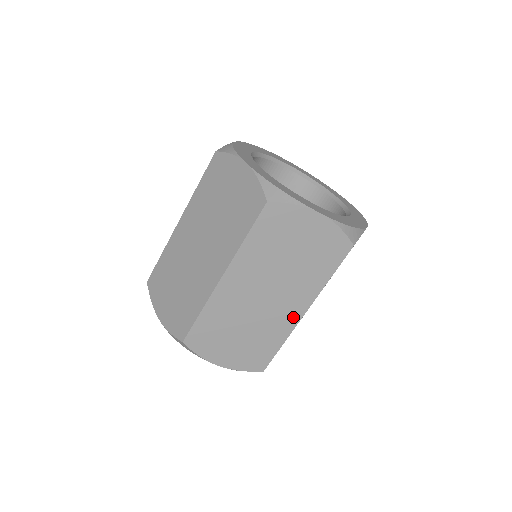
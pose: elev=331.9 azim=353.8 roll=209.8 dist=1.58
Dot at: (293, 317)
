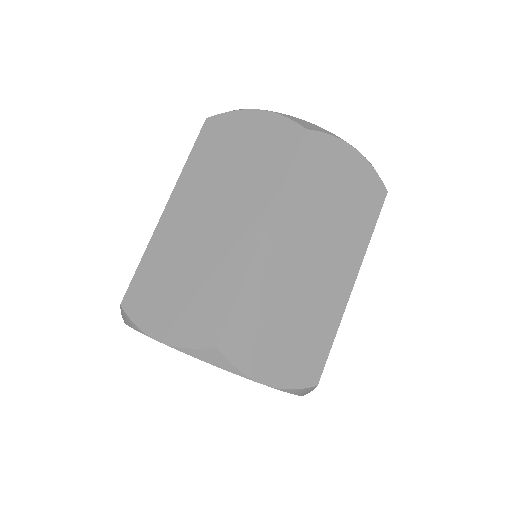
Dot at: (248, 243)
